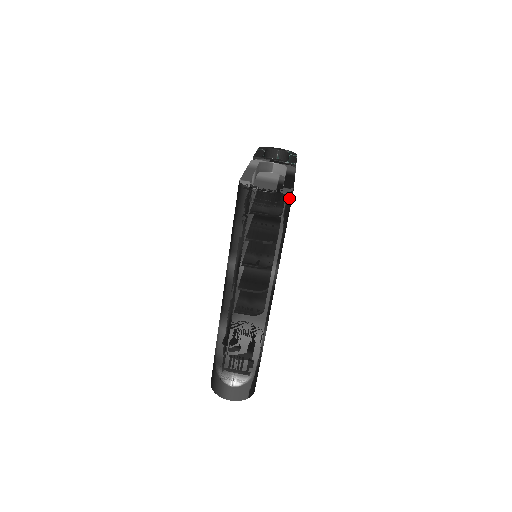
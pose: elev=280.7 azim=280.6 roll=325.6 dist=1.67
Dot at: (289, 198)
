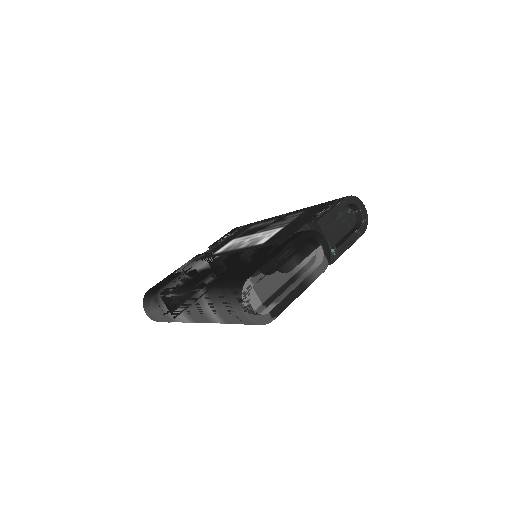
Dot at: occluded
